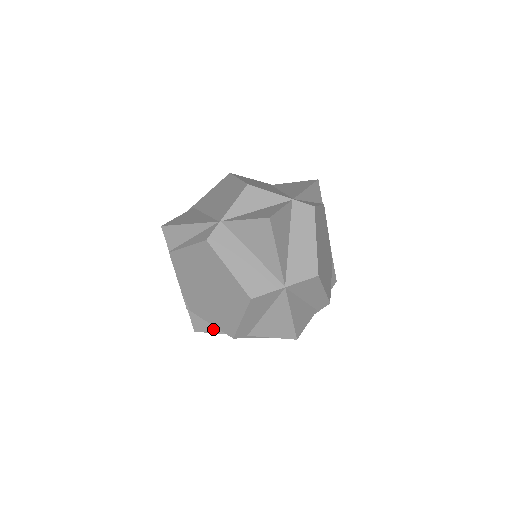
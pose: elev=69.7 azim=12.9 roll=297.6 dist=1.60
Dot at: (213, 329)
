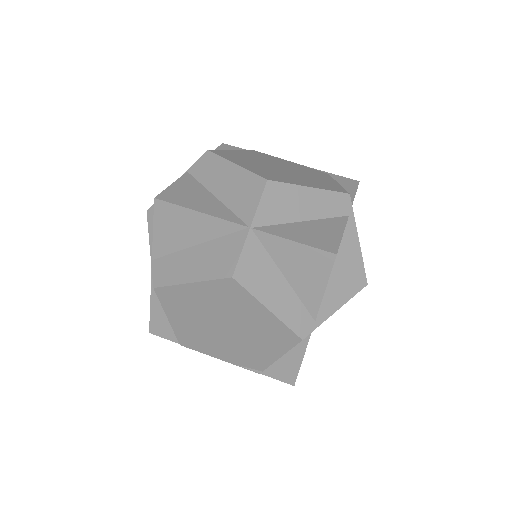
Dot at: (295, 360)
